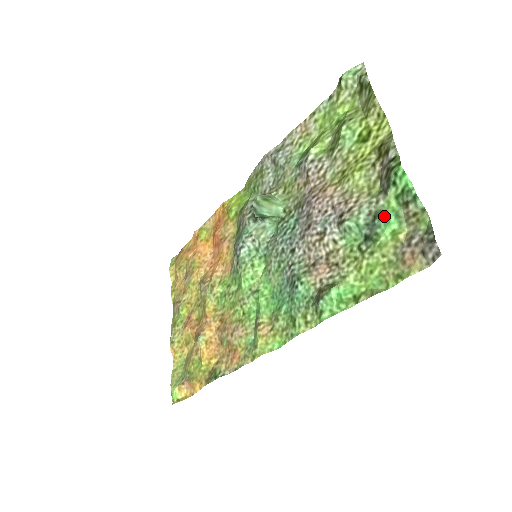
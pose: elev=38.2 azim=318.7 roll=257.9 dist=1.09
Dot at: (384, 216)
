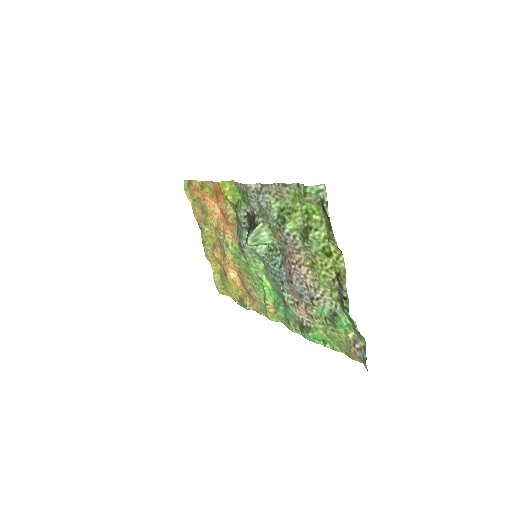
Dot at: (340, 320)
